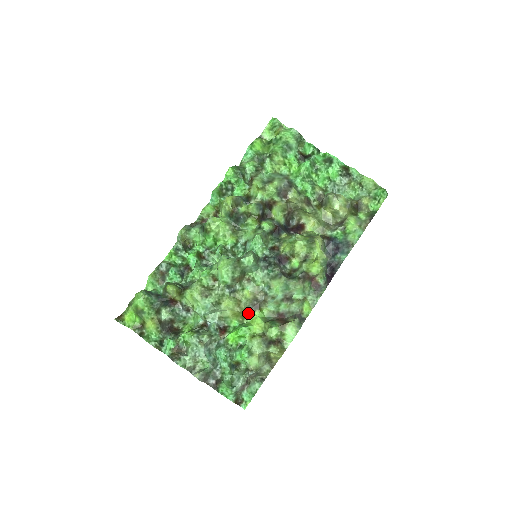
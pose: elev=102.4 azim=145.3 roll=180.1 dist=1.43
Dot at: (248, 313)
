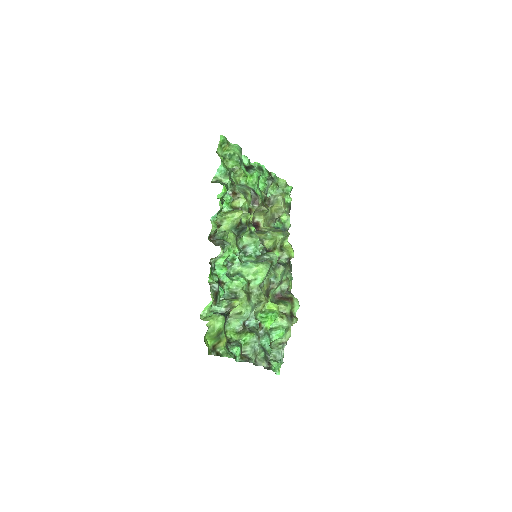
Dot at: occluded
